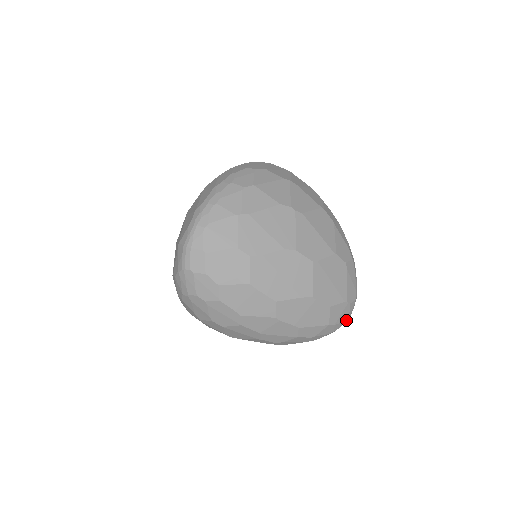
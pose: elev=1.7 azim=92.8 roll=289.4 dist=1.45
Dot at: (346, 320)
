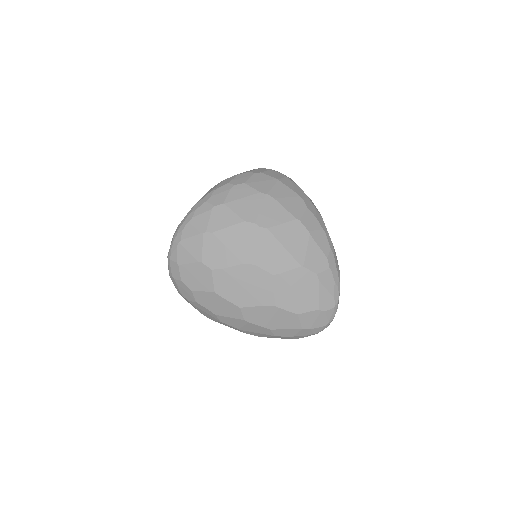
Dot at: (326, 325)
